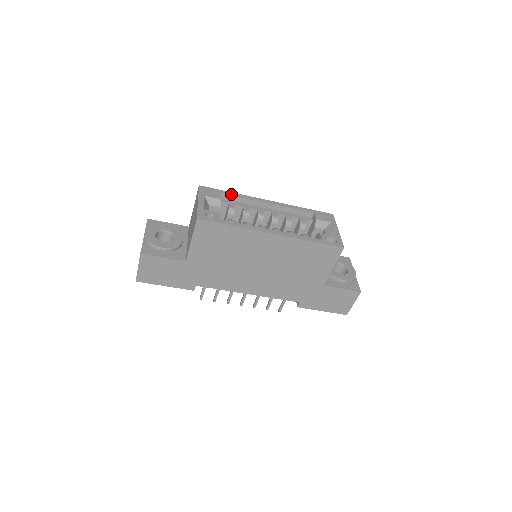
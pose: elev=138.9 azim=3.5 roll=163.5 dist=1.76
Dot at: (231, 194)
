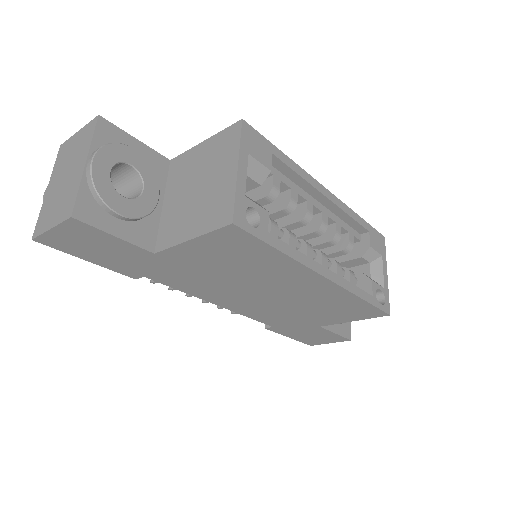
Dot at: (285, 160)
